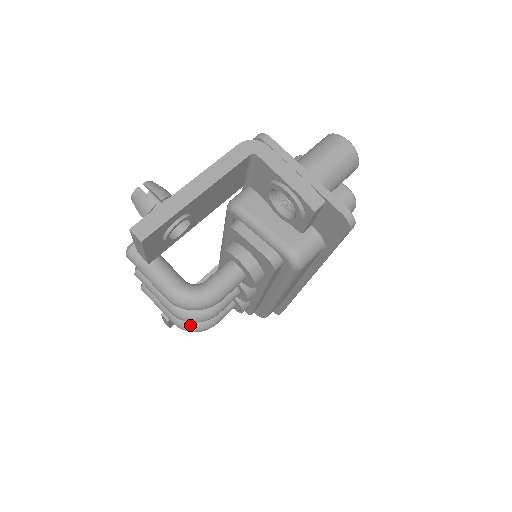
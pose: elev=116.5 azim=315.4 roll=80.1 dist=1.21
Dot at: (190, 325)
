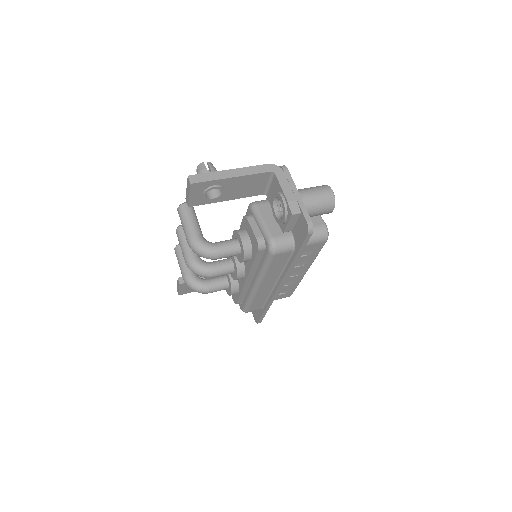
Dot at: (193, 283)
